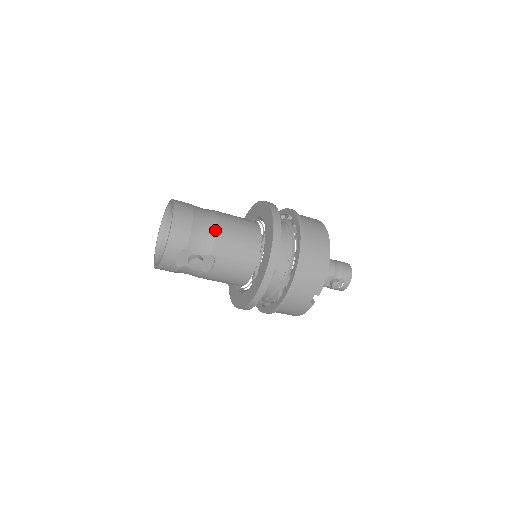
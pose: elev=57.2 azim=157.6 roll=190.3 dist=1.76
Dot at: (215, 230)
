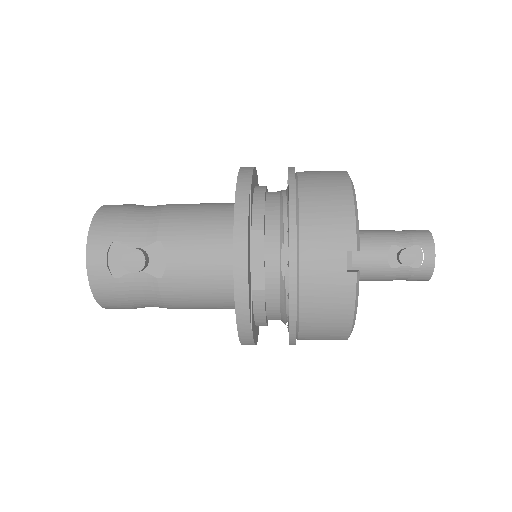
Dot at: (161, 211)
